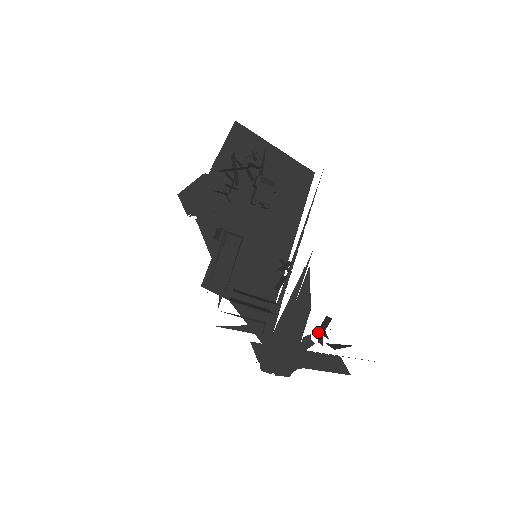
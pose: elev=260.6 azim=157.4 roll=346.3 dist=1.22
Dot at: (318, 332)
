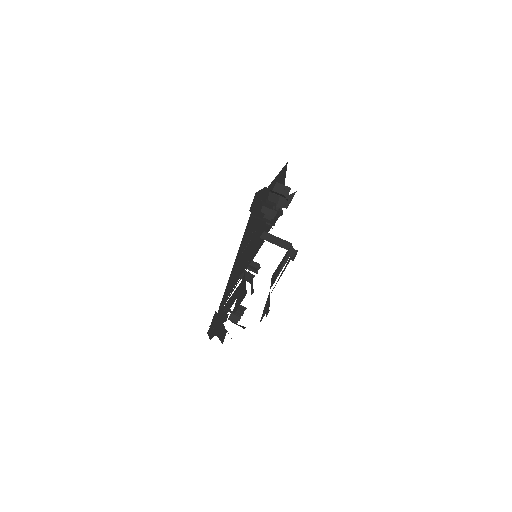
Dot at: (234, 313)
